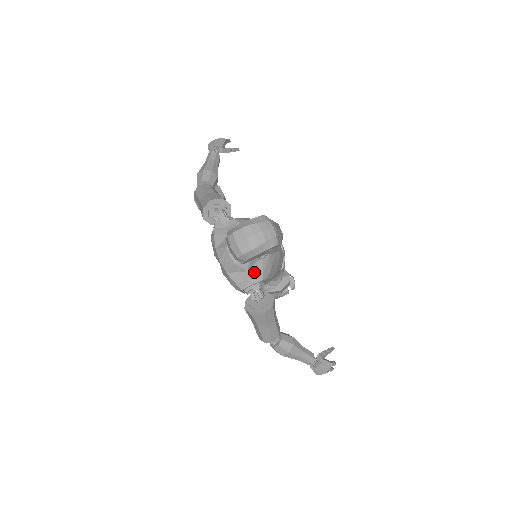
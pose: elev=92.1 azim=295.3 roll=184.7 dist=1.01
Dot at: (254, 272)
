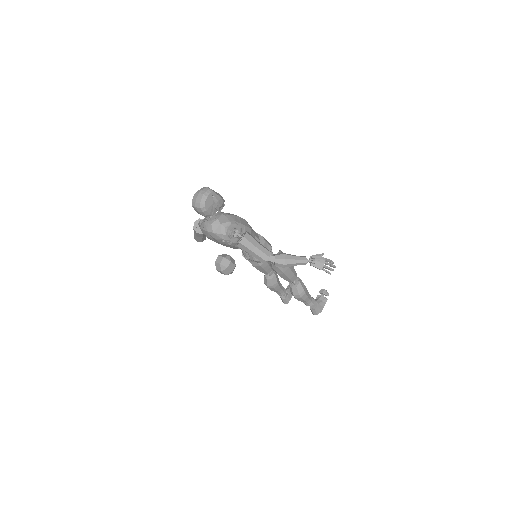
Dot at: (224, 223)
